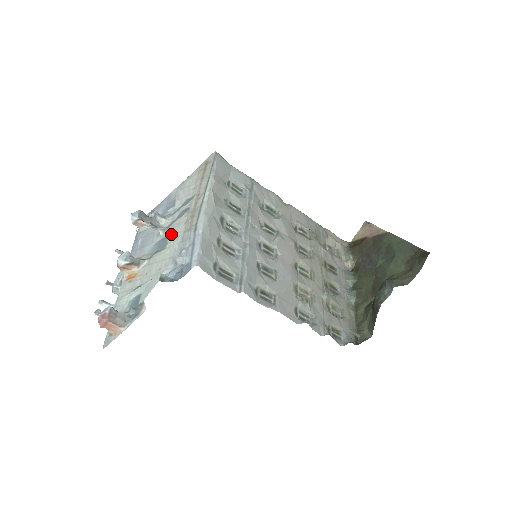
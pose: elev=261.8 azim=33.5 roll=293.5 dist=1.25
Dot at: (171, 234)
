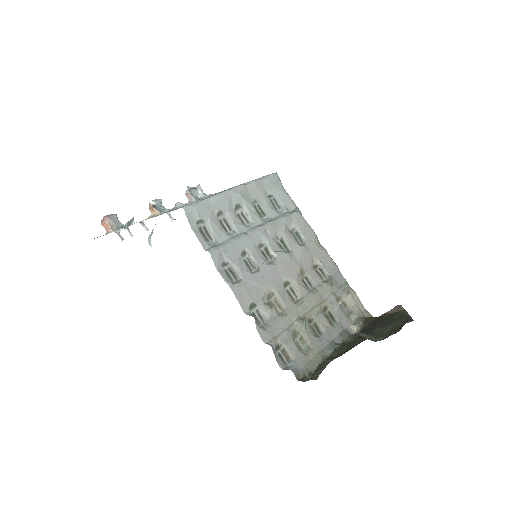
Dot at: occluded
